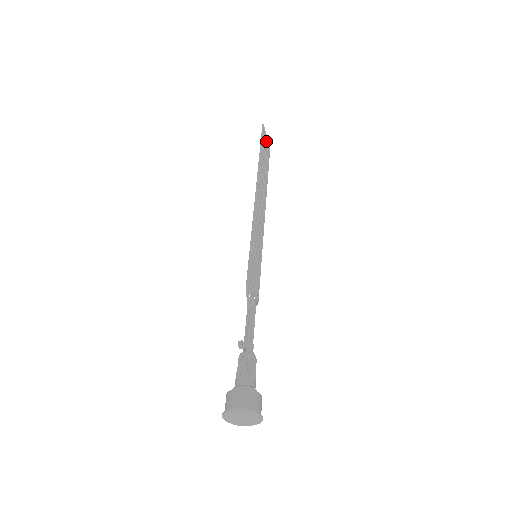
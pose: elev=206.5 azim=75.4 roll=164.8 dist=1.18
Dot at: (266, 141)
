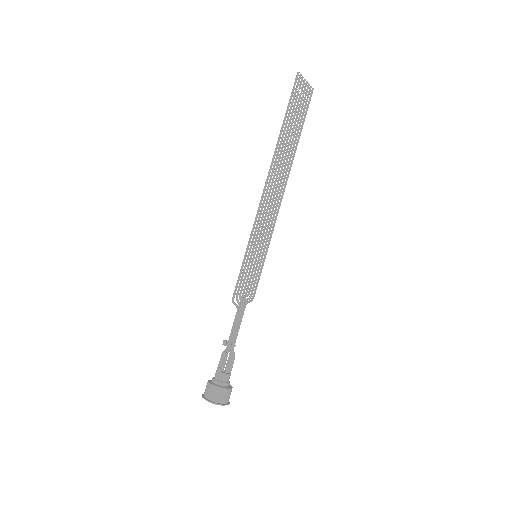
Dot at: (304, 89)
